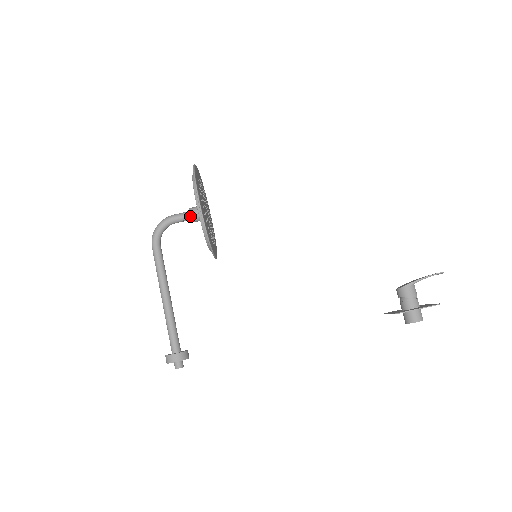
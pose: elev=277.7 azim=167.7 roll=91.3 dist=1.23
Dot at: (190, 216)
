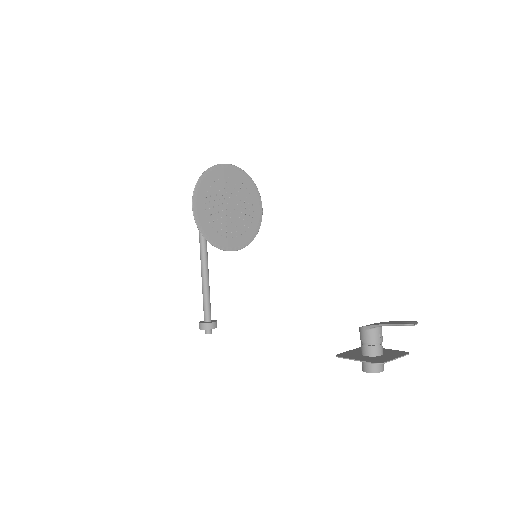
Dot at: occluded
